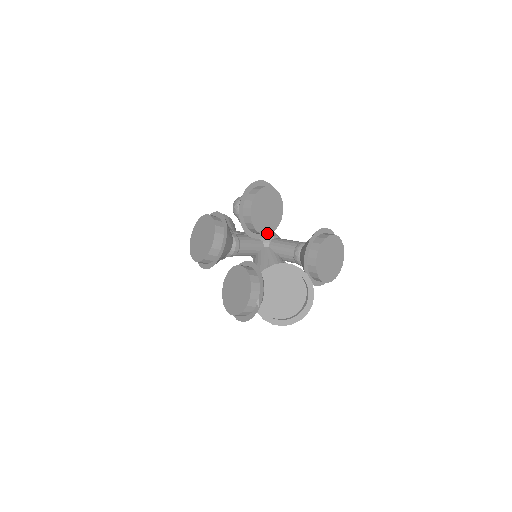
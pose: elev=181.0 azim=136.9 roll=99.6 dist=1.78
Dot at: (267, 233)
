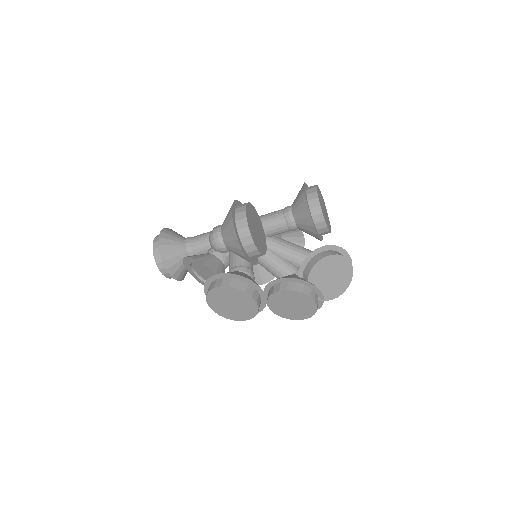
Dot at: (265, 241)
